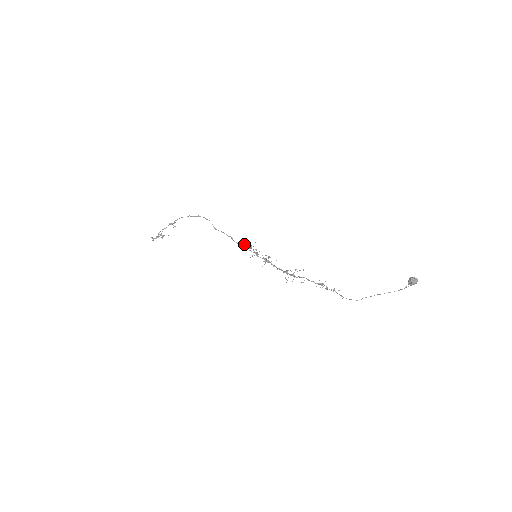
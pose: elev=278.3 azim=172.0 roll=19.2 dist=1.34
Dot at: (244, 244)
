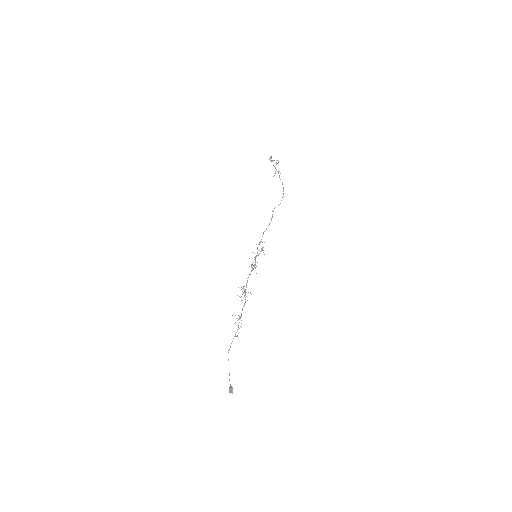
Dot at: (264, 242)
